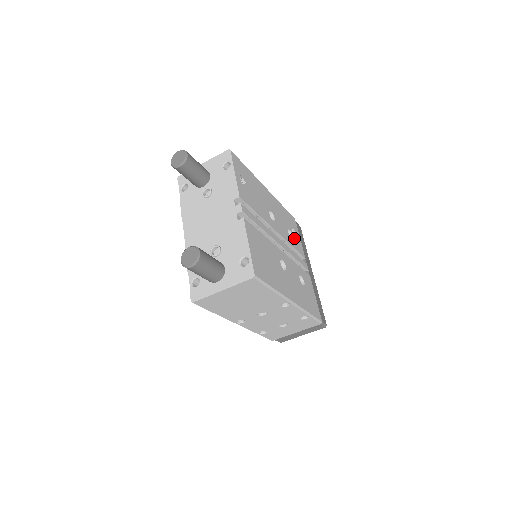
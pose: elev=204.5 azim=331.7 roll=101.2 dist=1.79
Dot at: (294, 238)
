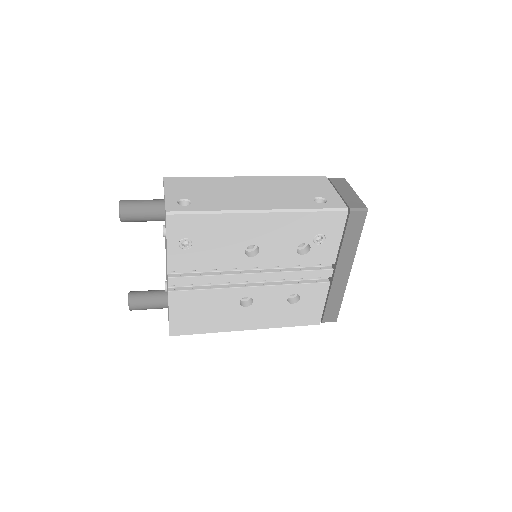
Dot at: (315, 249)
